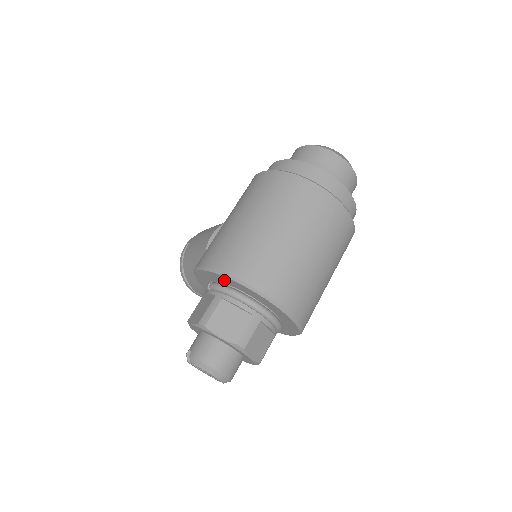
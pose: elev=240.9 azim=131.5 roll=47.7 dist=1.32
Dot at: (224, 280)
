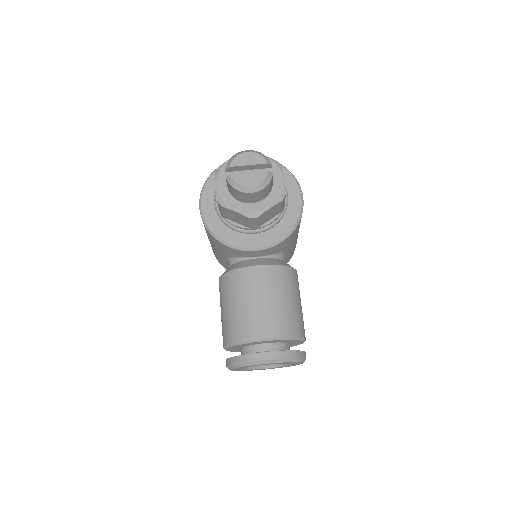
Dot at: (215, 184)
